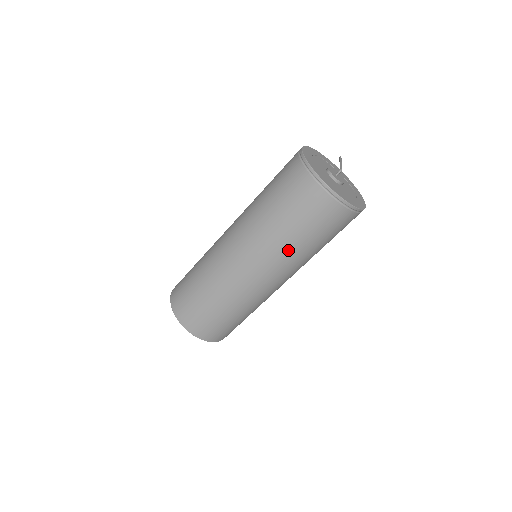
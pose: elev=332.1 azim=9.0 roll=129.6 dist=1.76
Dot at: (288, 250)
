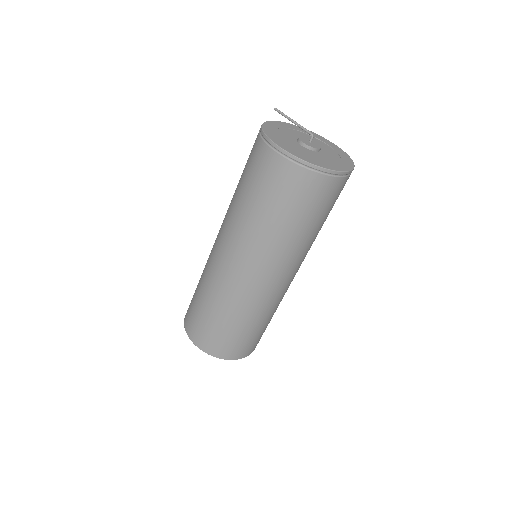
Dot at: (312, 241)
